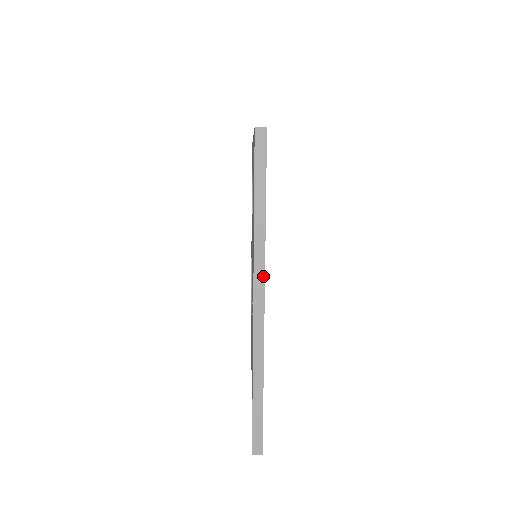
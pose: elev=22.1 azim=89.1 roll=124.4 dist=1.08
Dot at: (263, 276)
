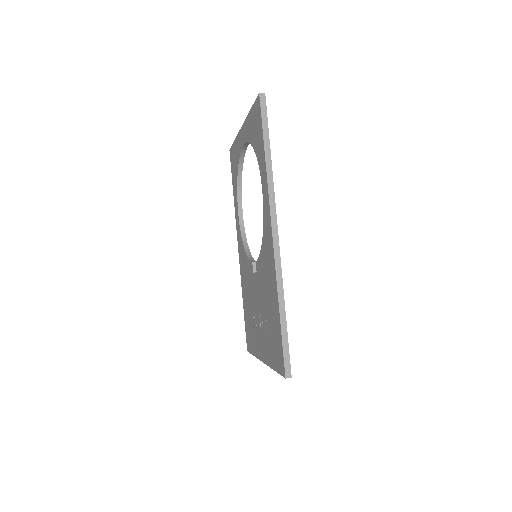
Dot at: occluded
